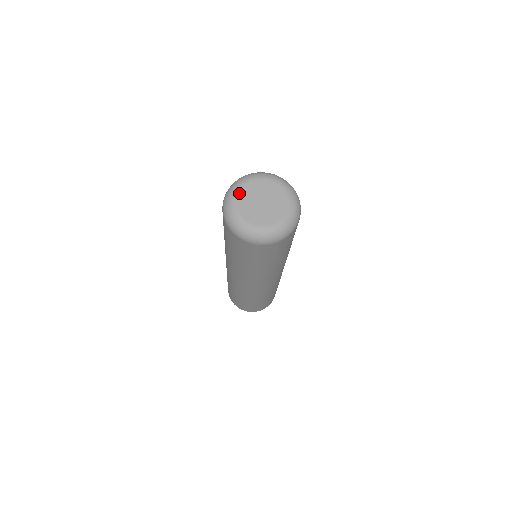
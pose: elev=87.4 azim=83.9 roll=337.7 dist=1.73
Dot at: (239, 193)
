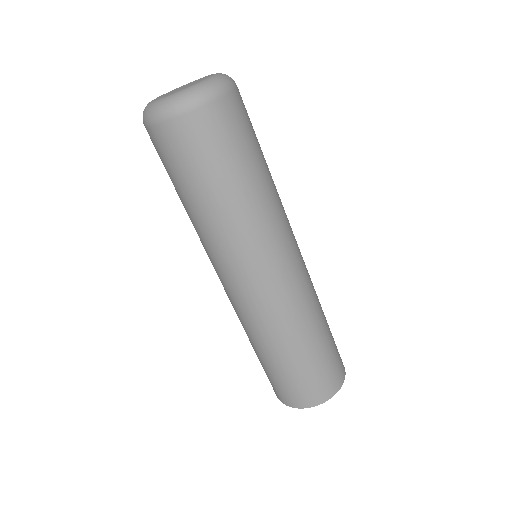
Dot at: (153, 100)
